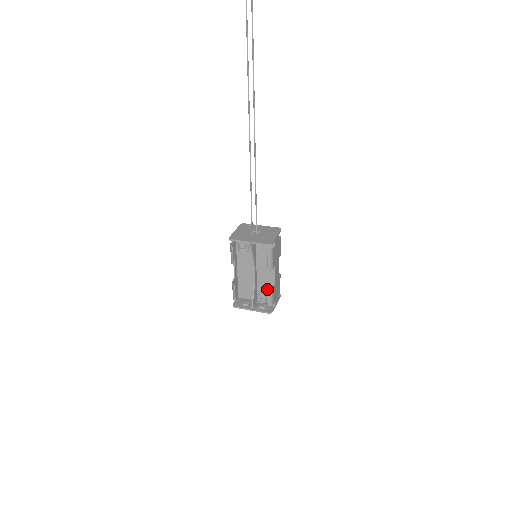
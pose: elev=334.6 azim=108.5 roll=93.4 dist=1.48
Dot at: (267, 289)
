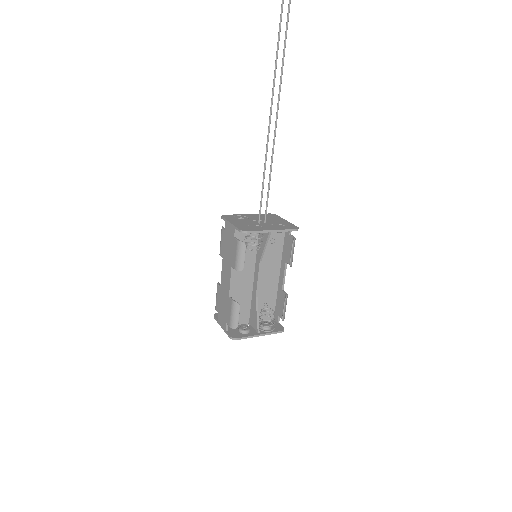
Dot at: (266, 301)
